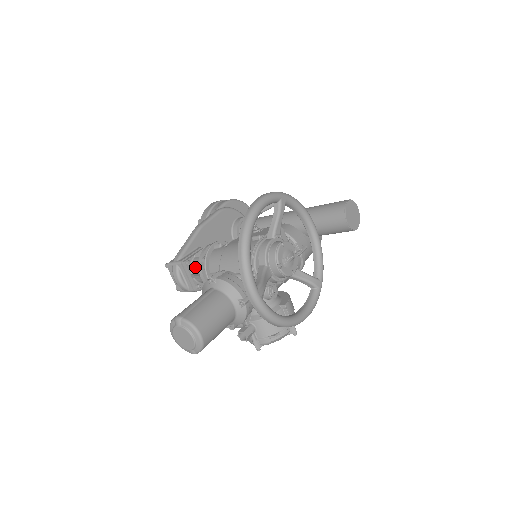
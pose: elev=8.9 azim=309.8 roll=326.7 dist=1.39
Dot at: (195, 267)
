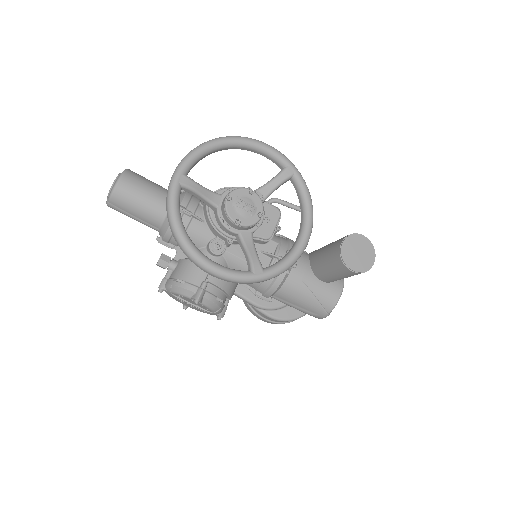
Dot at: occluded
